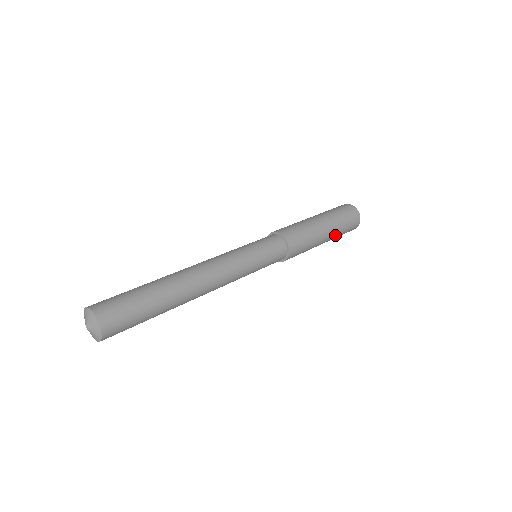
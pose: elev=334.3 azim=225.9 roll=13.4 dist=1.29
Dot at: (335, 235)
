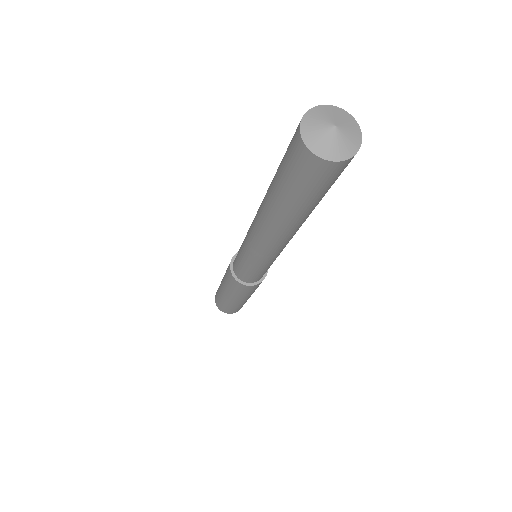
Dot at: occluded
